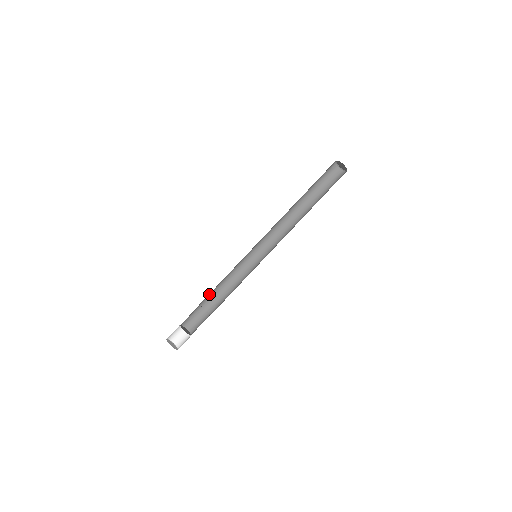
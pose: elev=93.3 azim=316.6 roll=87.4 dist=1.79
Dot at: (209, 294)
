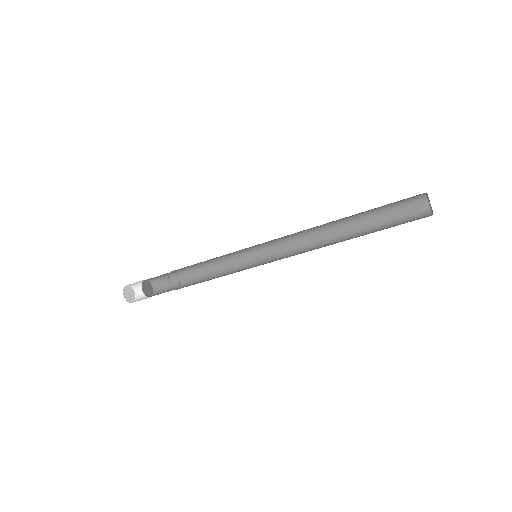
Dot at: (187, 266)
